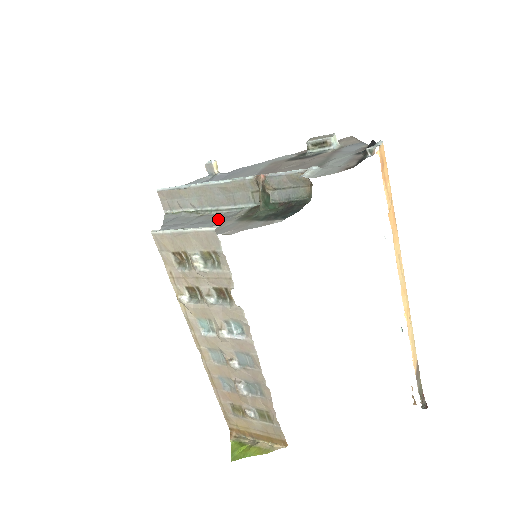
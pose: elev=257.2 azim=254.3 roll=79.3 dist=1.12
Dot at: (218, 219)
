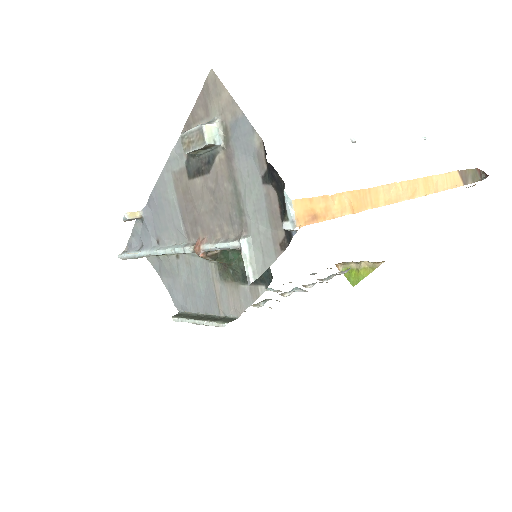
Dot at: (200, 271)
